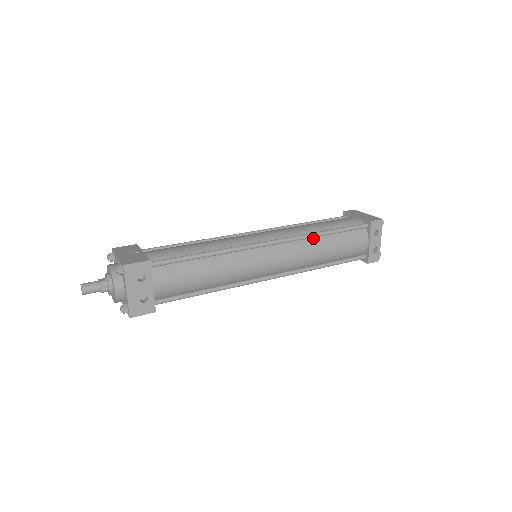
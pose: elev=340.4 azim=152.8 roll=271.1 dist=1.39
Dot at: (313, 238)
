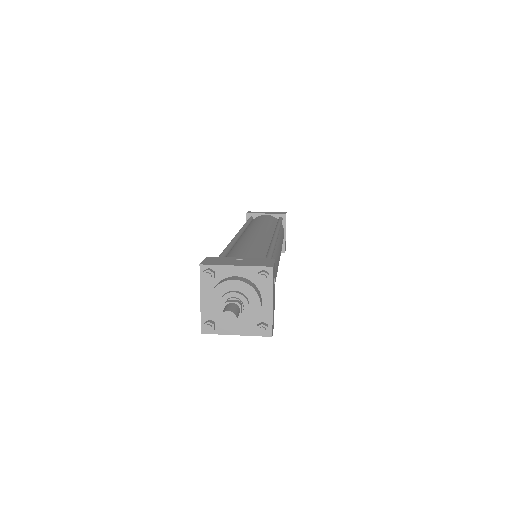
Dot at: occluded
